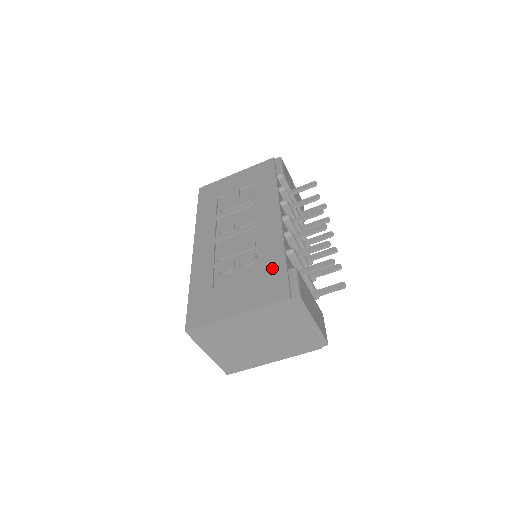
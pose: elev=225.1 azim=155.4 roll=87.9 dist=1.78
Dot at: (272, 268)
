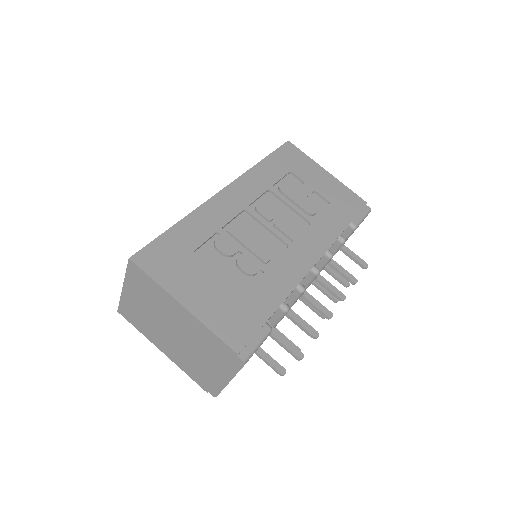
Dot at: (256, 304)
